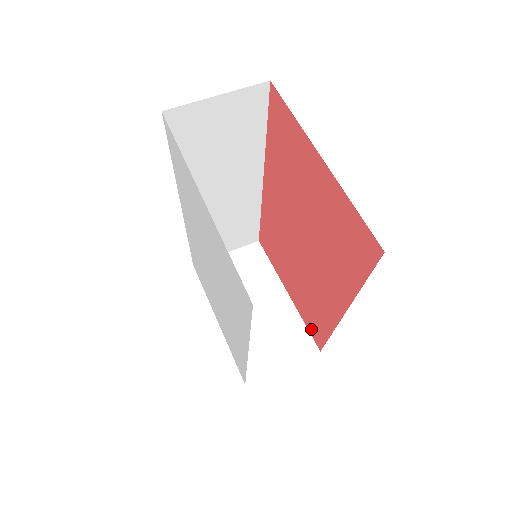
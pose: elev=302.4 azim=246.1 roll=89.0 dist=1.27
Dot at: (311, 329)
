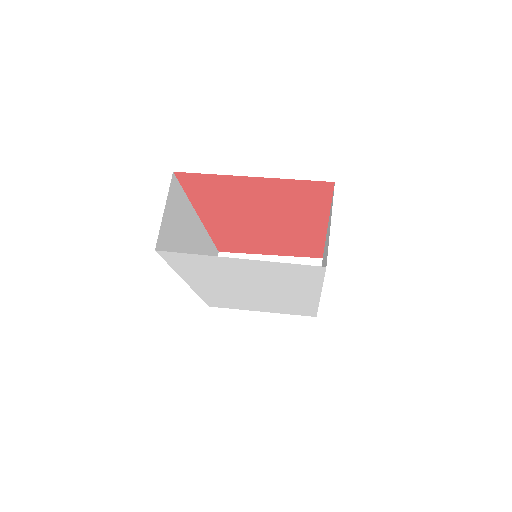
Dot at: (306, 255)
